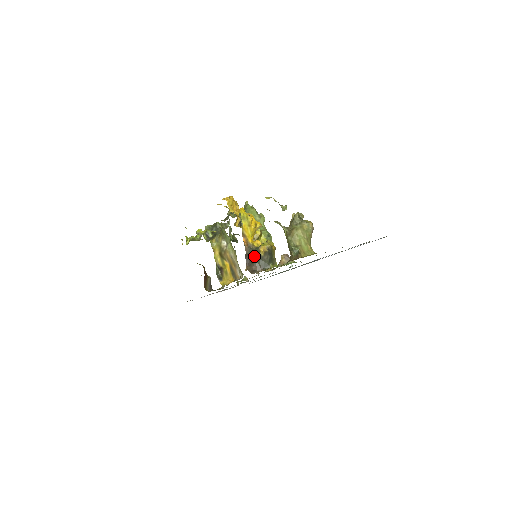
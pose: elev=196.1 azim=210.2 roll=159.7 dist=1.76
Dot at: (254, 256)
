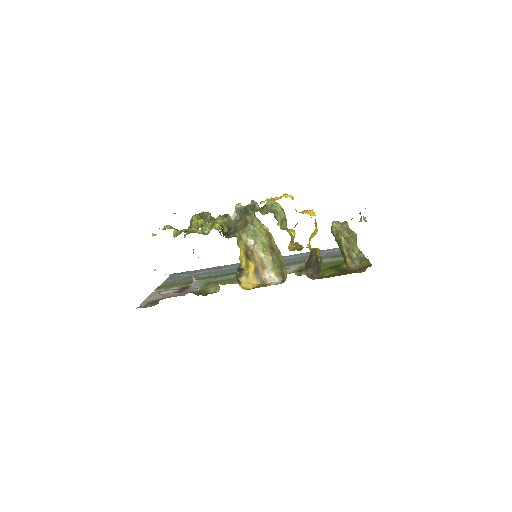
Dot at: (313, 261)
